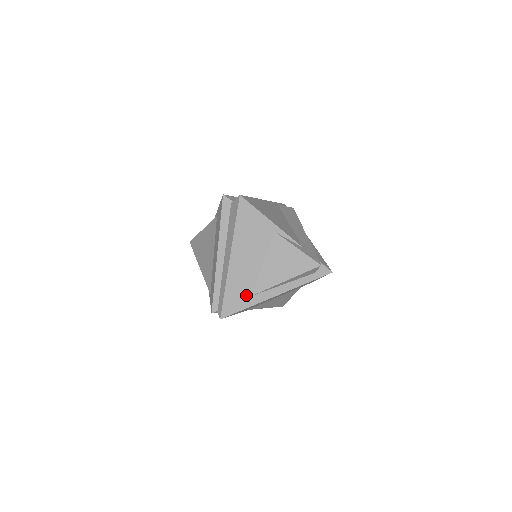
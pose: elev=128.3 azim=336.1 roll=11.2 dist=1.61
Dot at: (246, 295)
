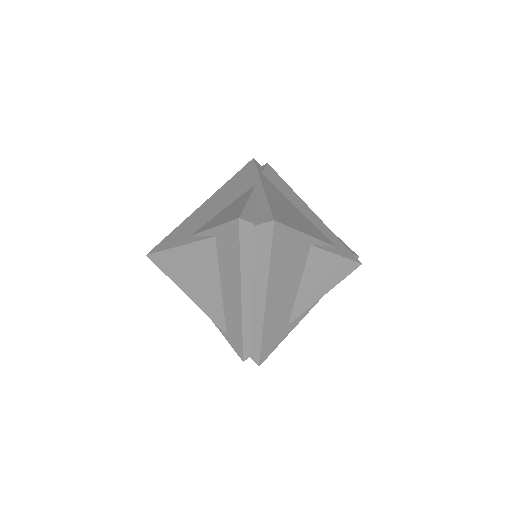
Dot at: (283, 328)
